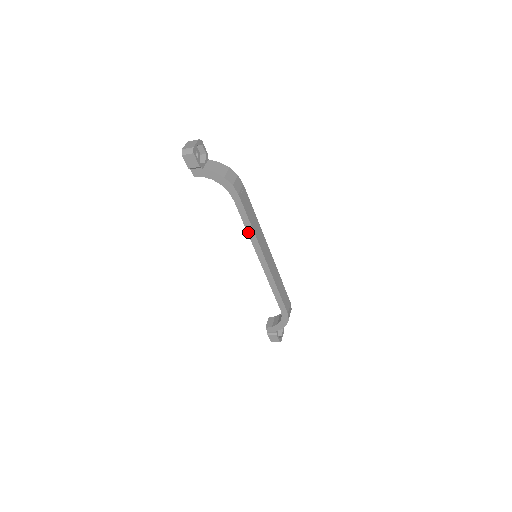
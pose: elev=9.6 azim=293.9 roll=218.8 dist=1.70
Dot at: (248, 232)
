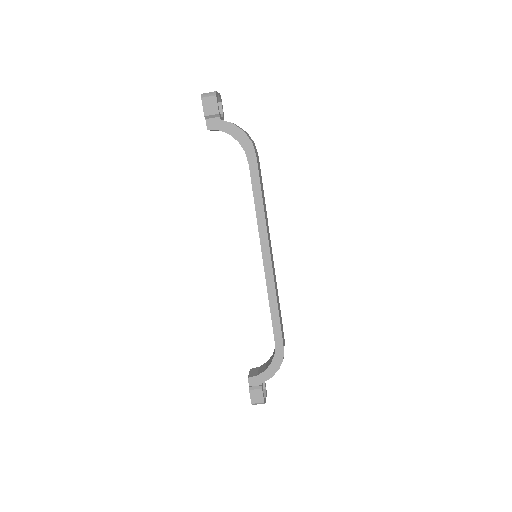
Dot at: (257, 211)
